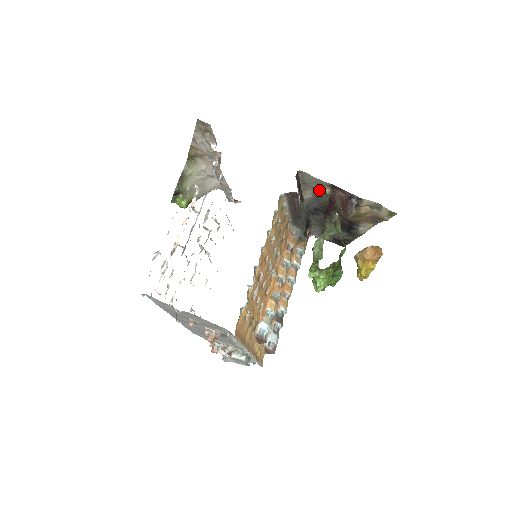
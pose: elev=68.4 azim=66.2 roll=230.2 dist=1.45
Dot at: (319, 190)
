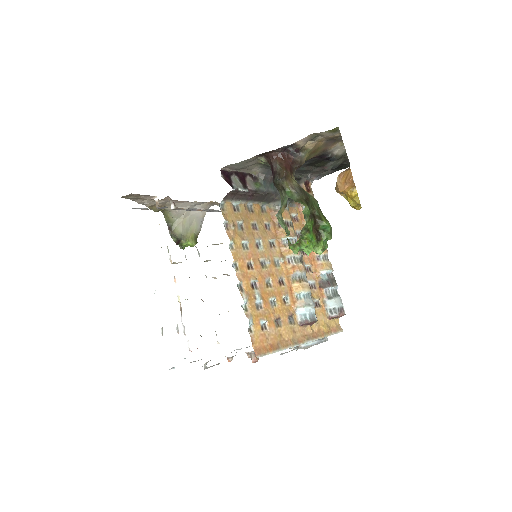
Dot at: (259, 162)
